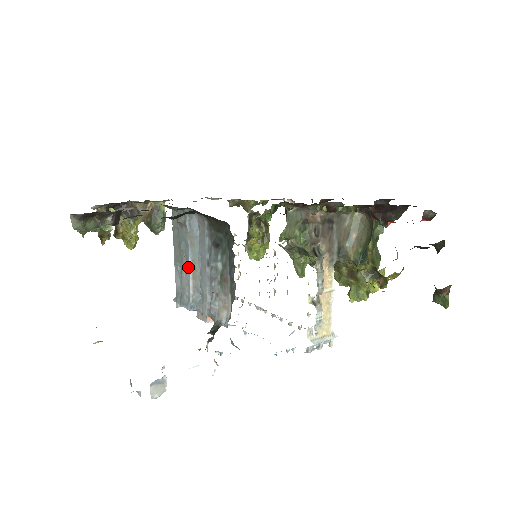
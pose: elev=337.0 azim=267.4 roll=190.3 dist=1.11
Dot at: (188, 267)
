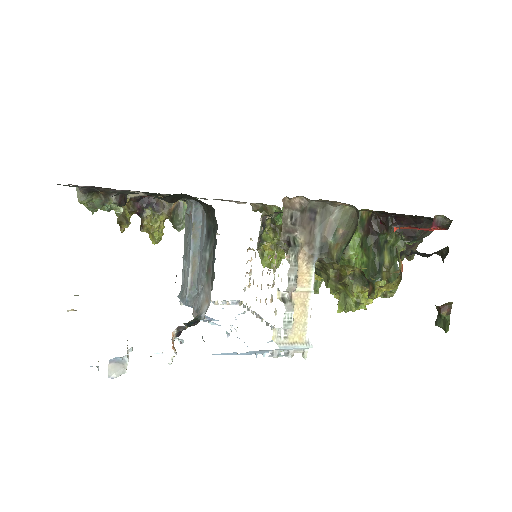
Dot at: (189, 260)
